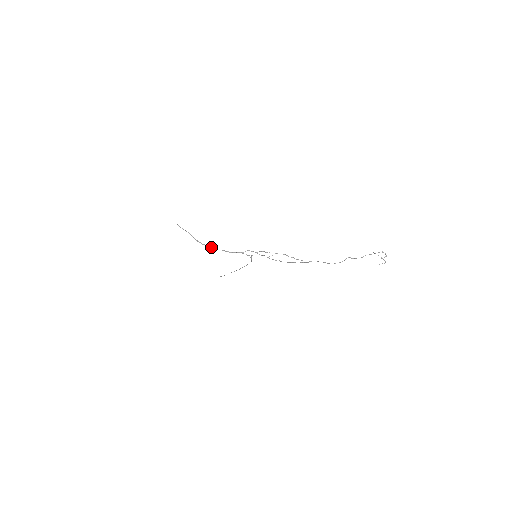
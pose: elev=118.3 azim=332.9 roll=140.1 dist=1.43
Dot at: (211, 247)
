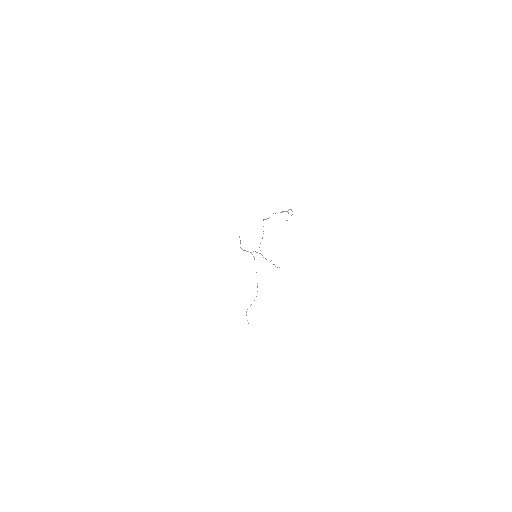
Dot at: occluded
